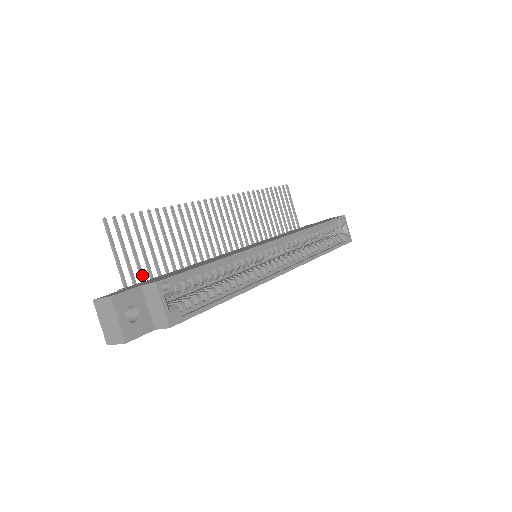
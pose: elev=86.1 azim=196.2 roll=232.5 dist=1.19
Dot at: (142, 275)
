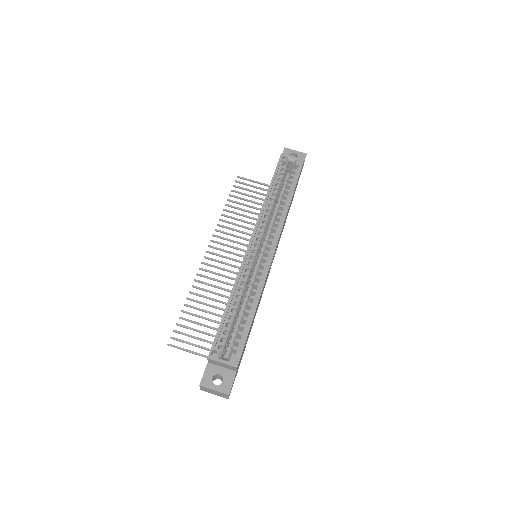
Dot at: occluded
